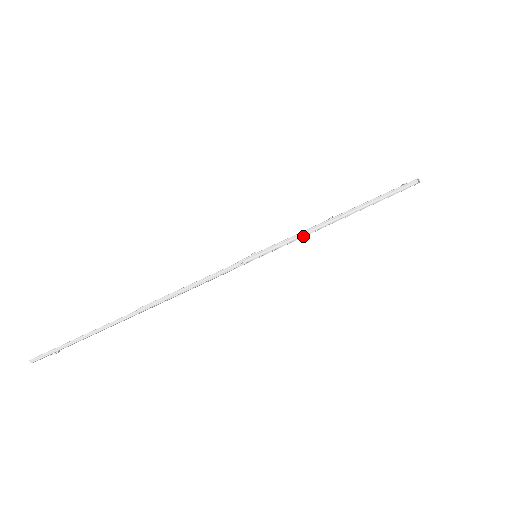
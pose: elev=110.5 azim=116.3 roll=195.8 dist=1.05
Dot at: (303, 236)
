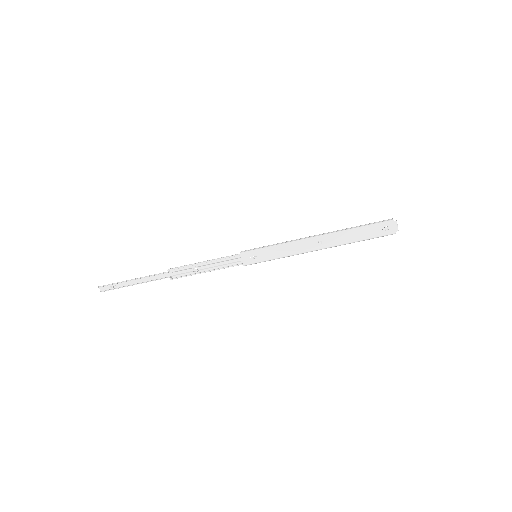
Dot at: (294, 253)
